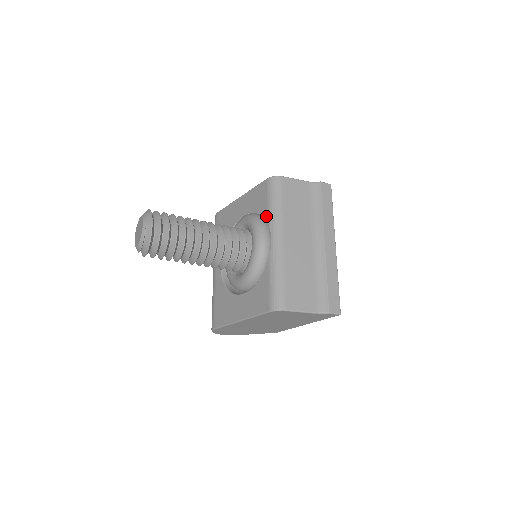
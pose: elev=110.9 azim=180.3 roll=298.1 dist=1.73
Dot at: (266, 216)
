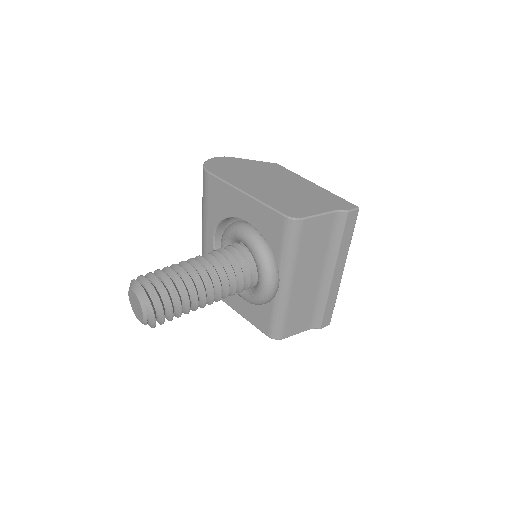
Dot at: (277, 257)
